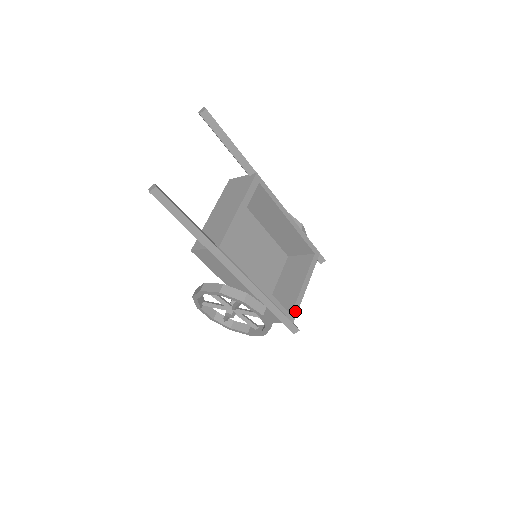
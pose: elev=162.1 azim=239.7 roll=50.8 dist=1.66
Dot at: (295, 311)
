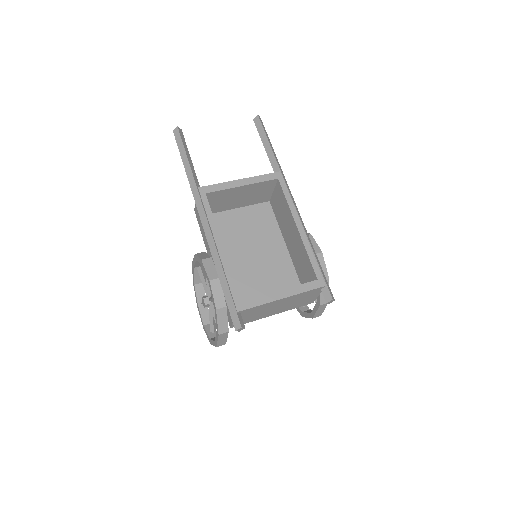
Dot at: (249, 304)
